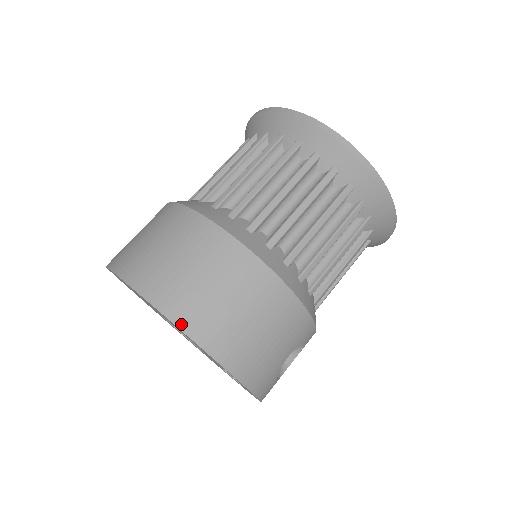
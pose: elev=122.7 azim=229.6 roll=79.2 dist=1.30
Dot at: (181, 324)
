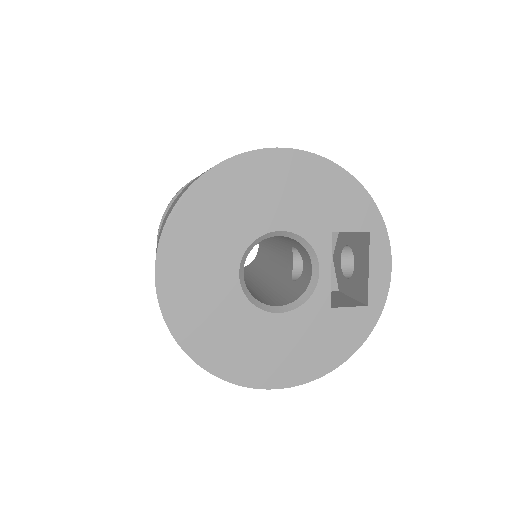
Dot at: (315, 155)
